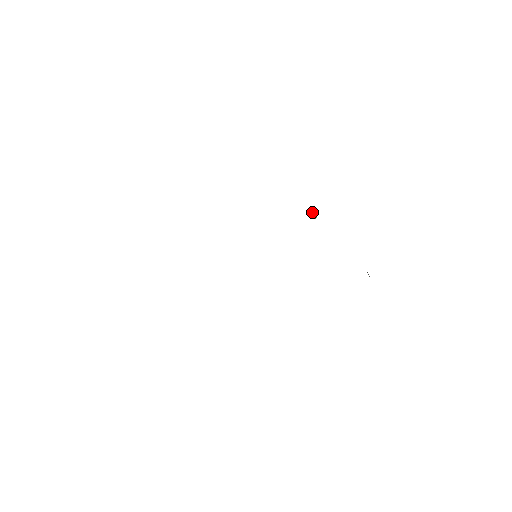
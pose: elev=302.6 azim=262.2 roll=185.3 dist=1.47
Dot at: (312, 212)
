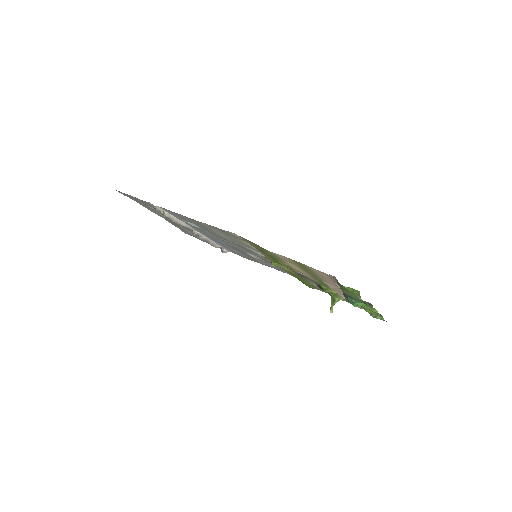
Dot at: (331, 302)
